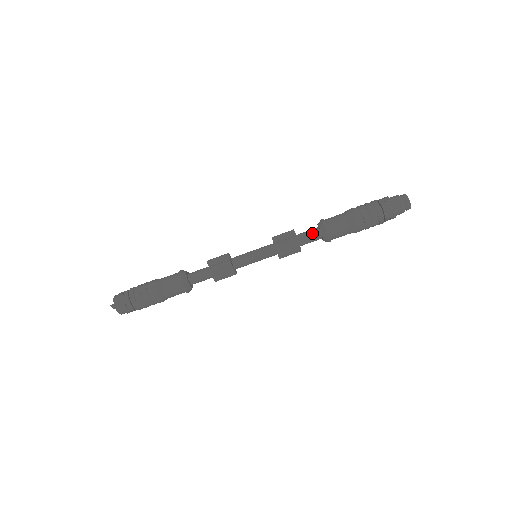
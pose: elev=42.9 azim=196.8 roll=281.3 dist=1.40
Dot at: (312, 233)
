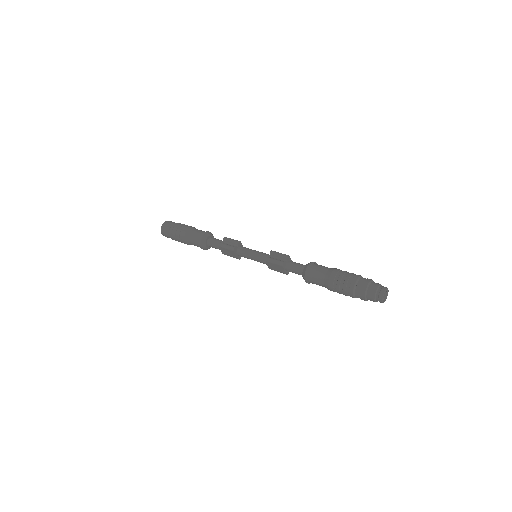
Dot at: (298, 268)
